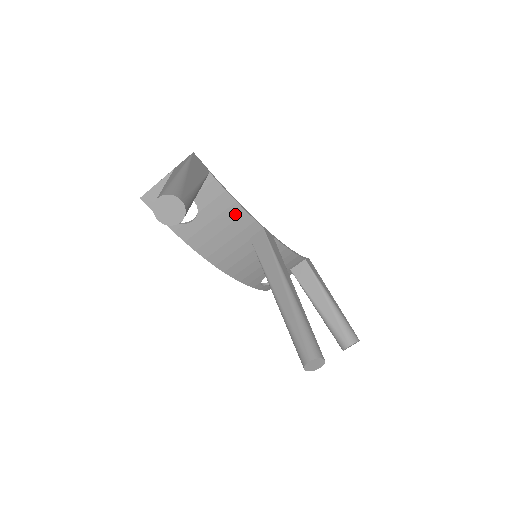
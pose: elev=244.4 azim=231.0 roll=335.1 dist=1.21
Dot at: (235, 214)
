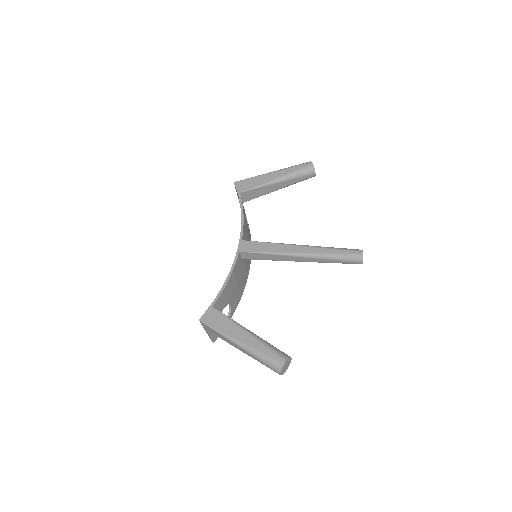
Dot at: (232, 278)
